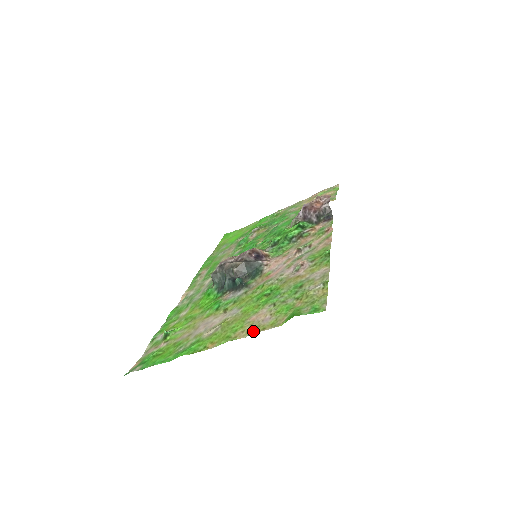
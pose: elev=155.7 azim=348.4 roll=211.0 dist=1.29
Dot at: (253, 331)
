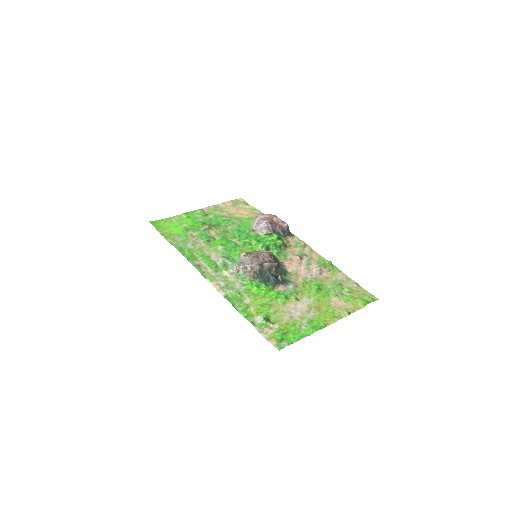
Dot at: (350, 312)
